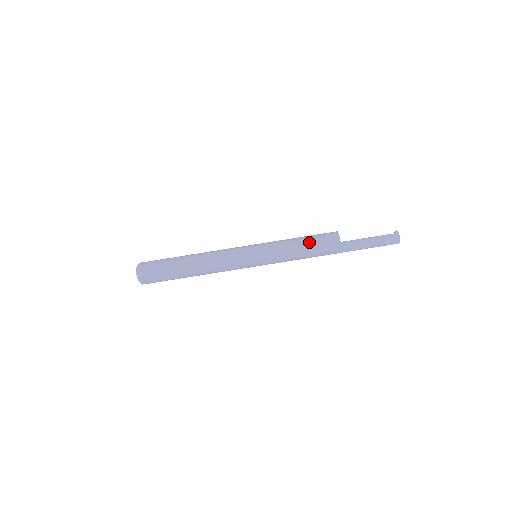
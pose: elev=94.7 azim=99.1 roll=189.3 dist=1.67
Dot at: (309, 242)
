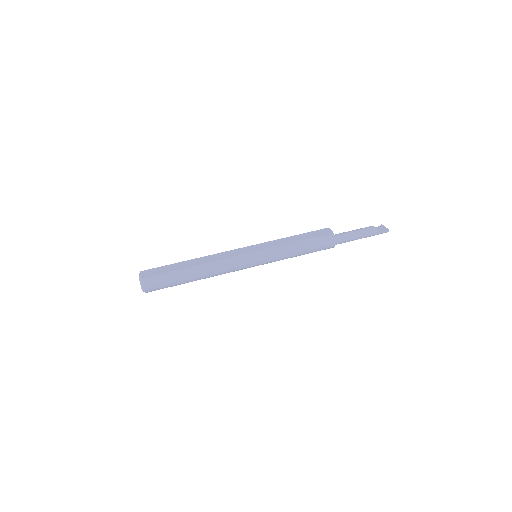
Dot at: (302, 234)
